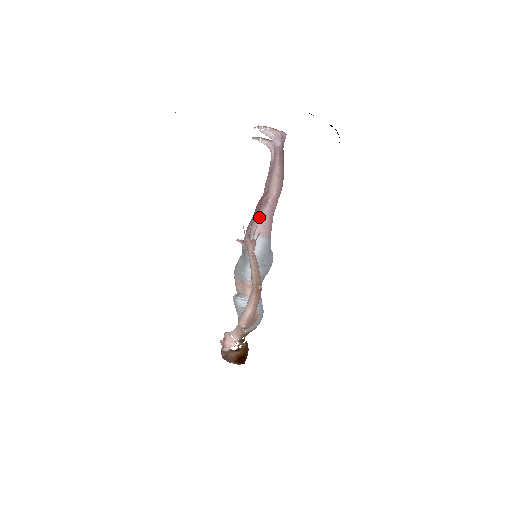
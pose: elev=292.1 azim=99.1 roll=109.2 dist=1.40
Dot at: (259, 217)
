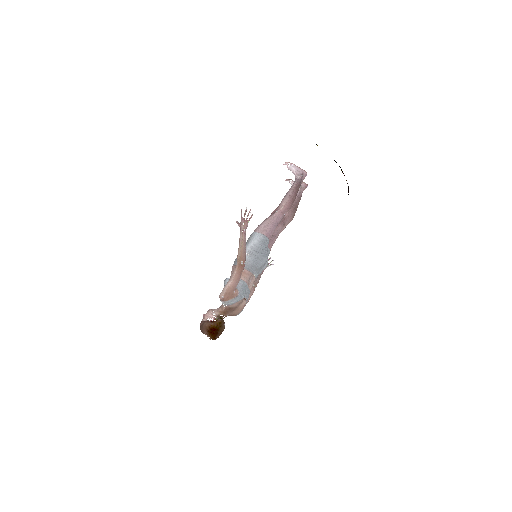
Dot at: (265, 221)
